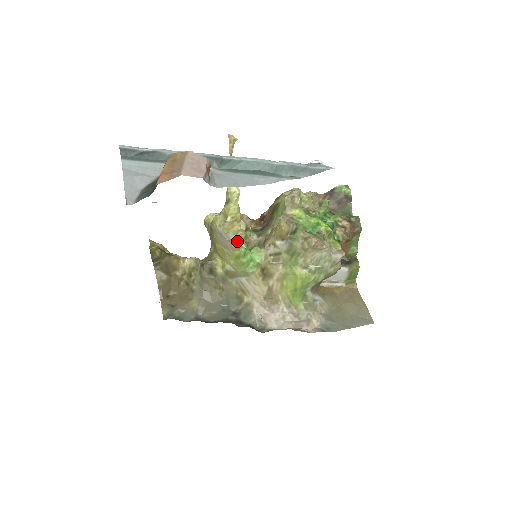
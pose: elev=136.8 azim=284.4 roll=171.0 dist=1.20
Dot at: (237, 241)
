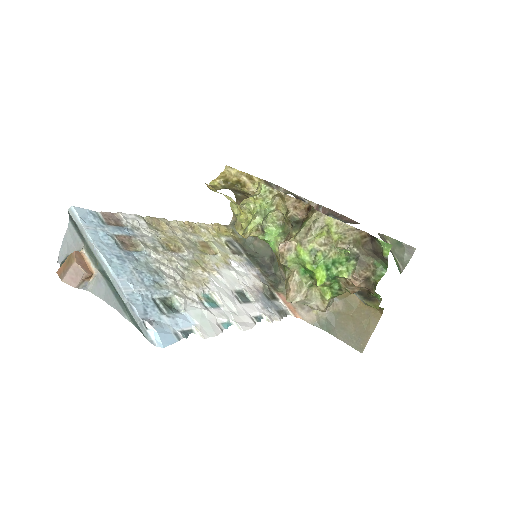
Dot at: (244, 237)
